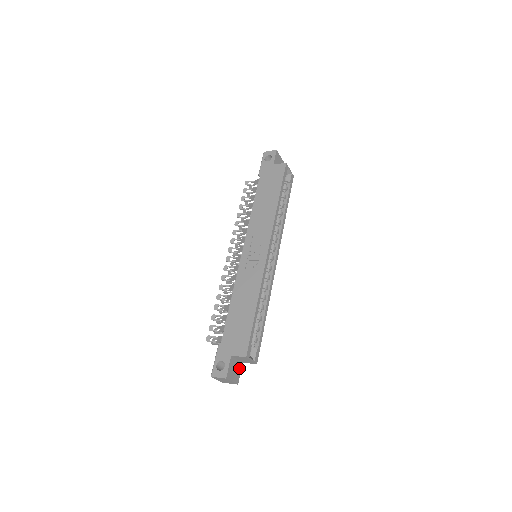
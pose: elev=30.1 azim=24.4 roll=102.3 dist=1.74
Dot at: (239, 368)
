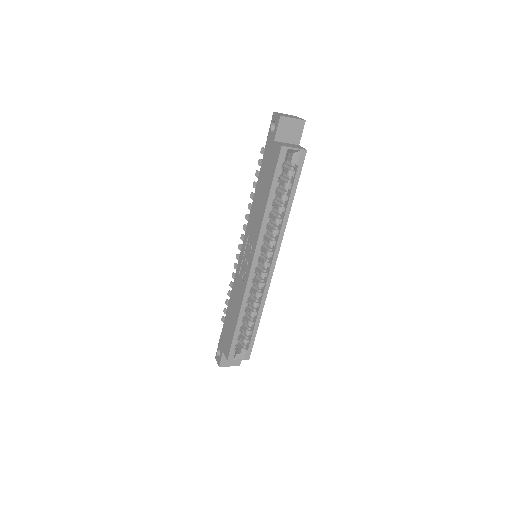
Dot at: occluded
